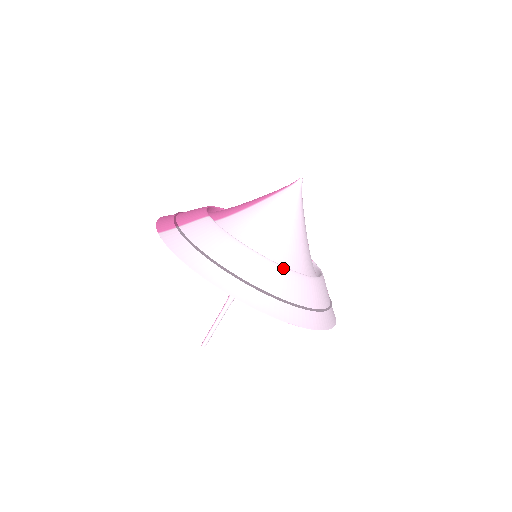
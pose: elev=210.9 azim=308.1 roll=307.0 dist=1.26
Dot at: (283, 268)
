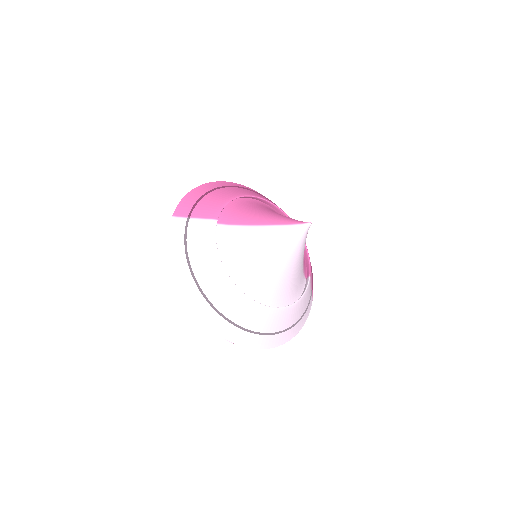
Dot at: (245, 297)
